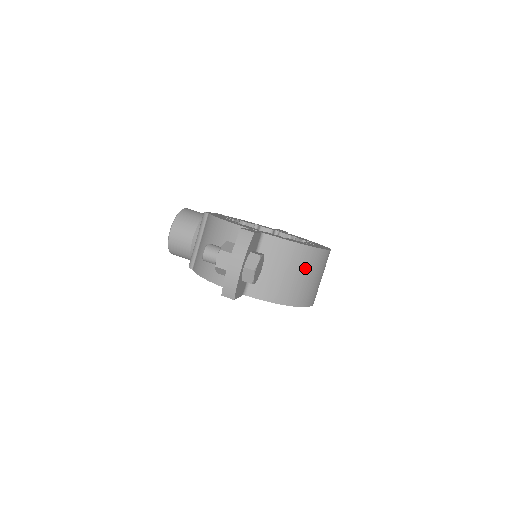
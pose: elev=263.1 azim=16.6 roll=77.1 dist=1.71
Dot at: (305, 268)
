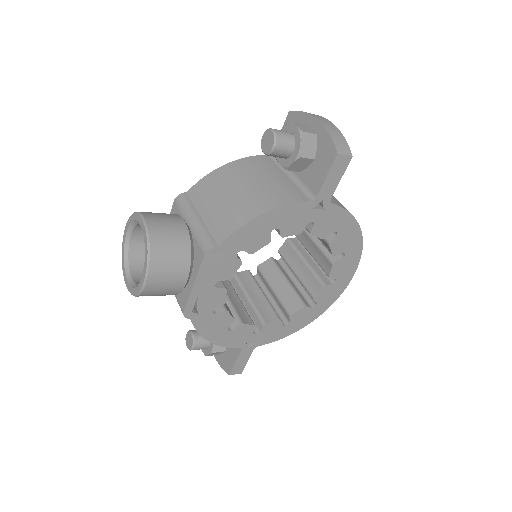
Dot at: occluded
